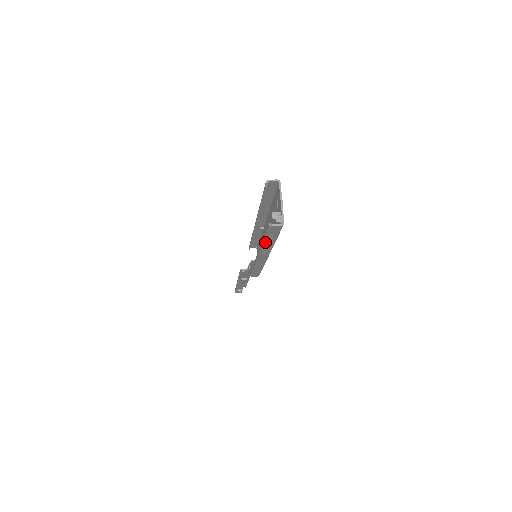
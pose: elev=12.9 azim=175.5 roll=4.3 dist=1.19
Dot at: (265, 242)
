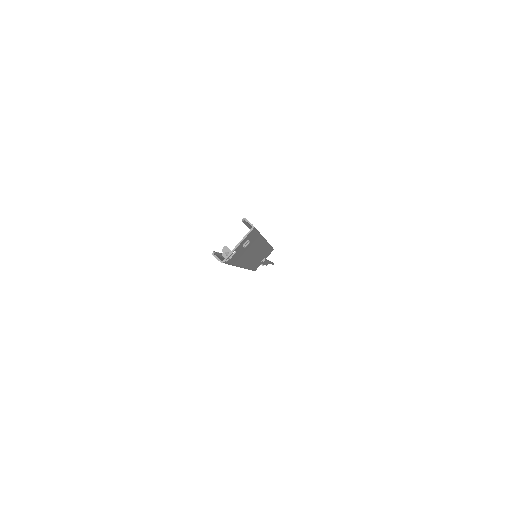
Dot at: occluded
